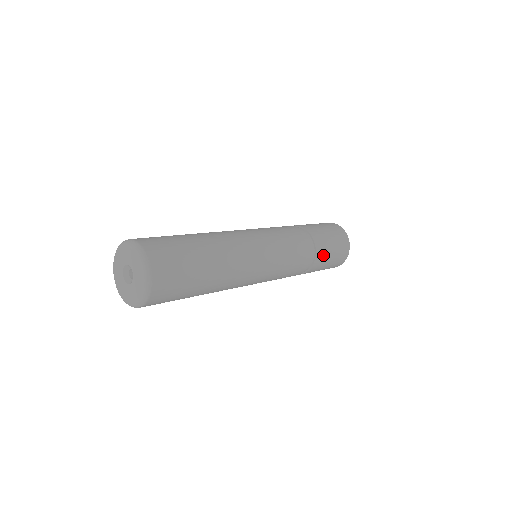
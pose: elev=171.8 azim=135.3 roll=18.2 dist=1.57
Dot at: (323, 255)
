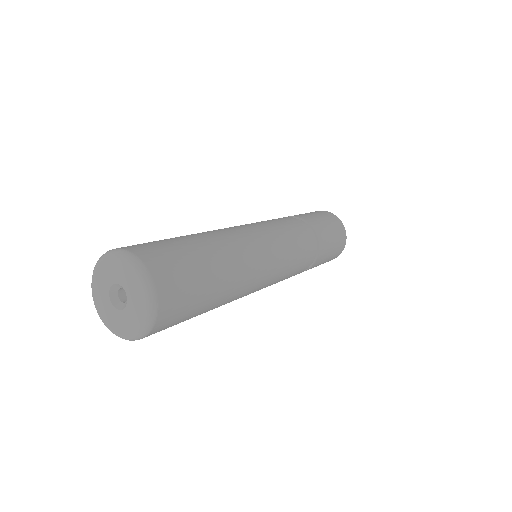
Dot at: (324, 253)
